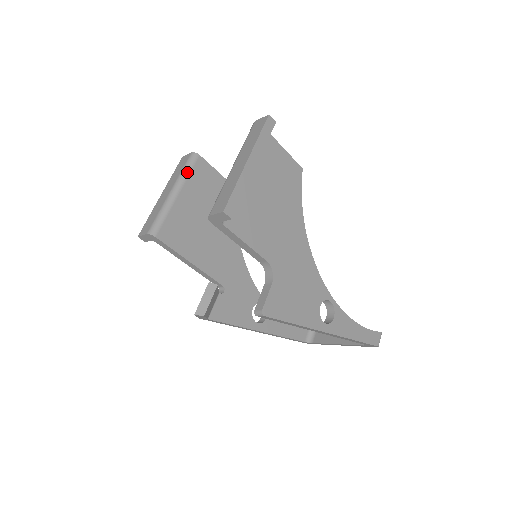
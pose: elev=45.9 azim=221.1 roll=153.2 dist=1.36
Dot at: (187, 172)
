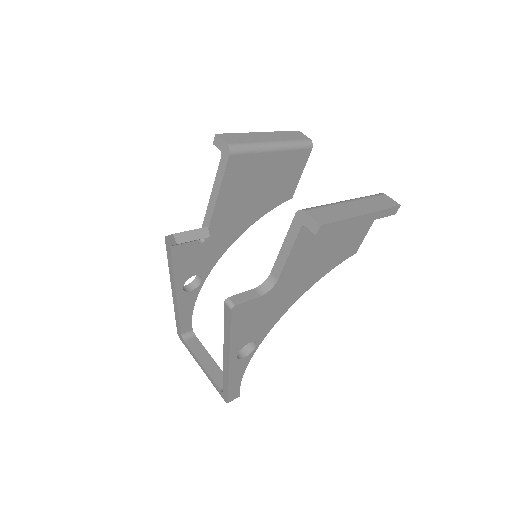
Dot at: (295, 147)
